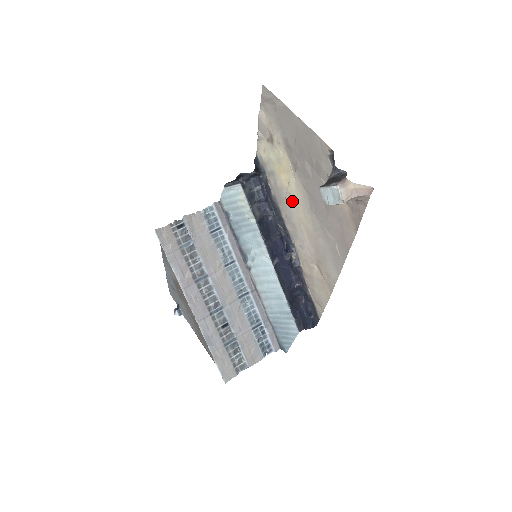
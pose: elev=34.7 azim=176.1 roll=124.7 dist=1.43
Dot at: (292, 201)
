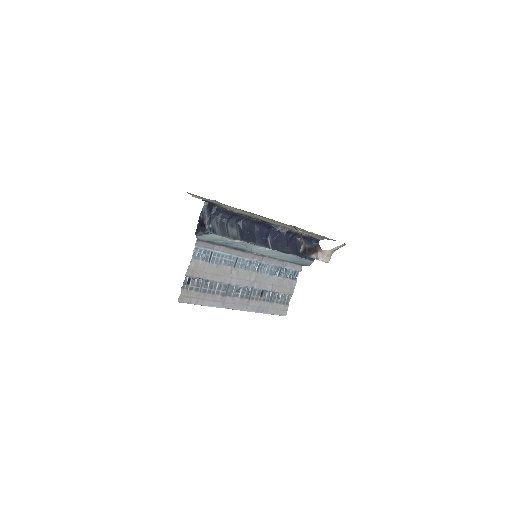
Dot at: (260, 218)
